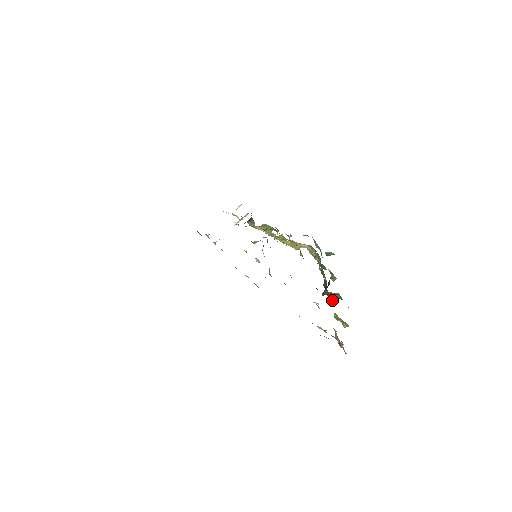
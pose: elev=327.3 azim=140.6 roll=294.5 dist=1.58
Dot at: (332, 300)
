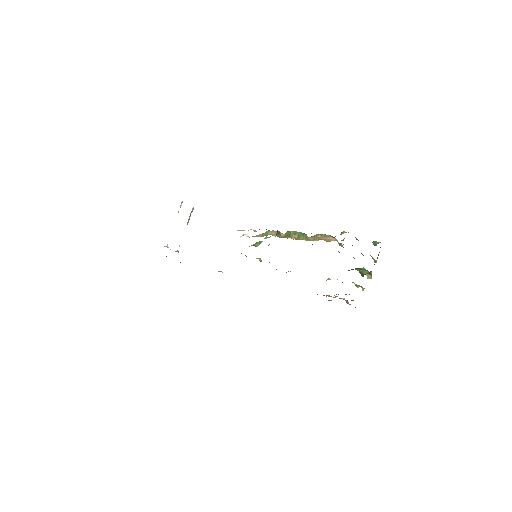
Dot at: occluded
